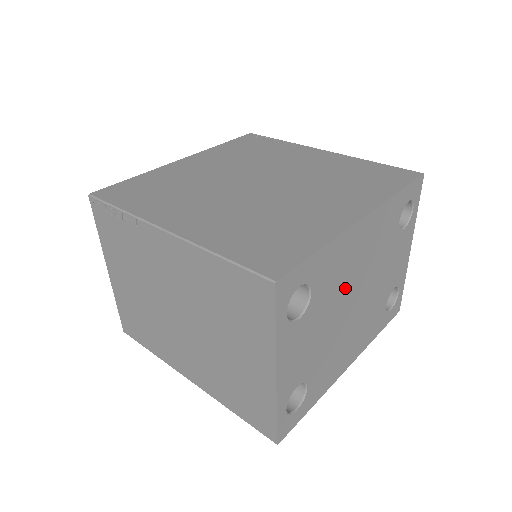
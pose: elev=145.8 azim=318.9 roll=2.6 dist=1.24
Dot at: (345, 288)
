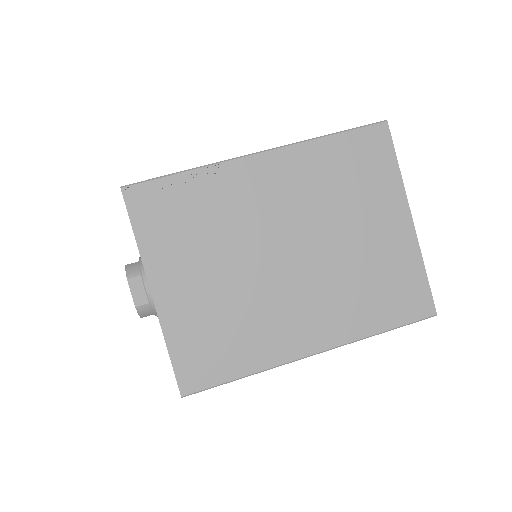
Dot at: occluded
